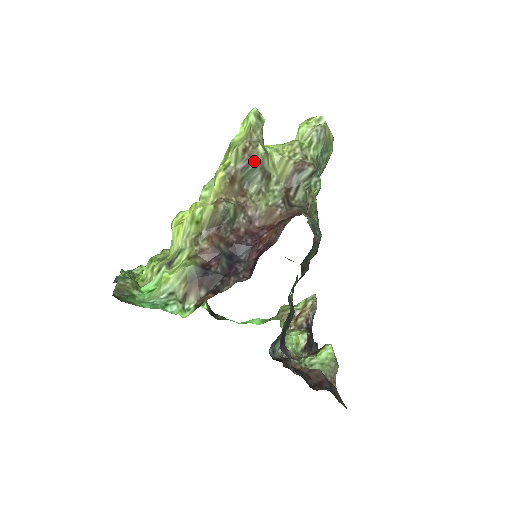
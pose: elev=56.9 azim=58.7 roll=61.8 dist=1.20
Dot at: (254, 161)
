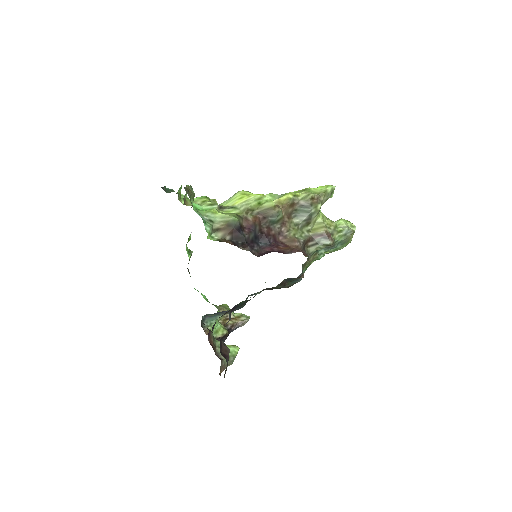
Dot at: (311, 208)
